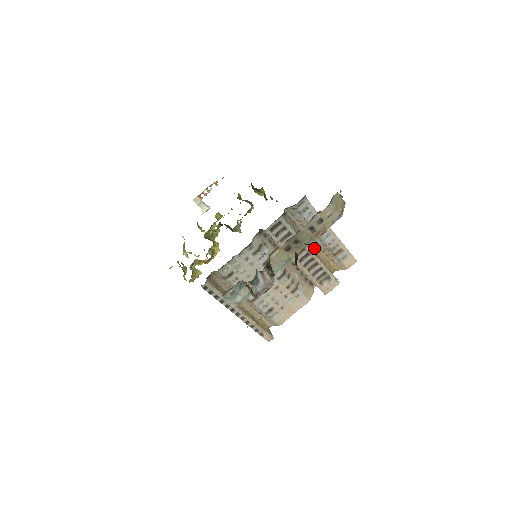
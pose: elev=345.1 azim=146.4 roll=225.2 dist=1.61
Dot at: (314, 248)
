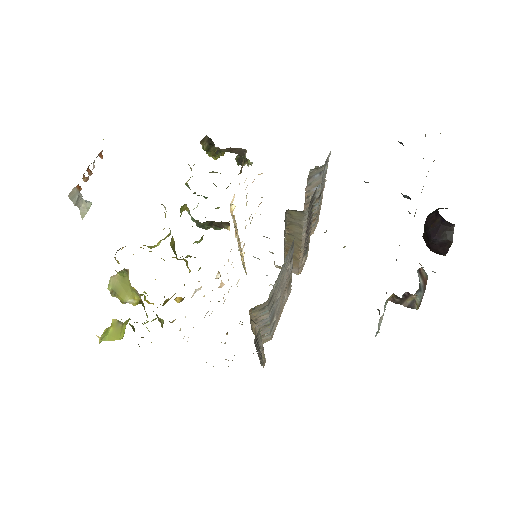
Dot at: occluded
